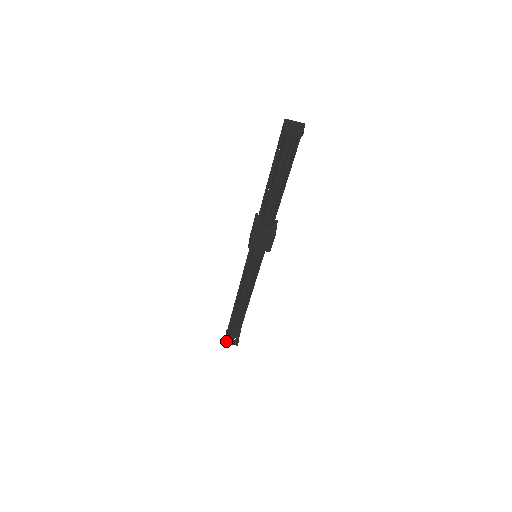
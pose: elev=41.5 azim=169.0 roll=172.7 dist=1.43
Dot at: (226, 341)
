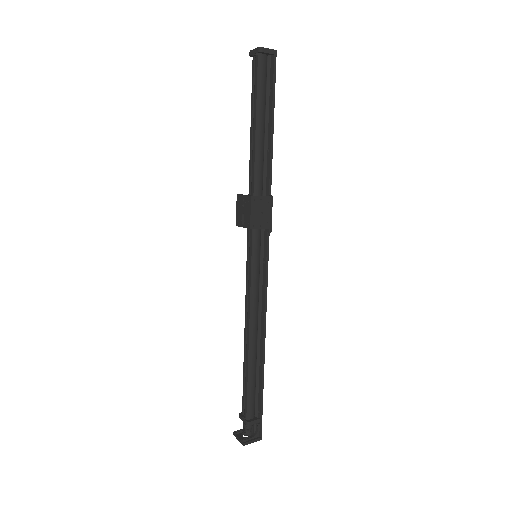
Dot at: (235, 431)
